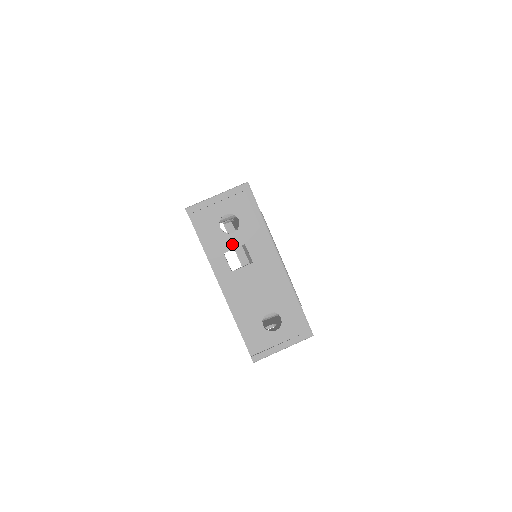
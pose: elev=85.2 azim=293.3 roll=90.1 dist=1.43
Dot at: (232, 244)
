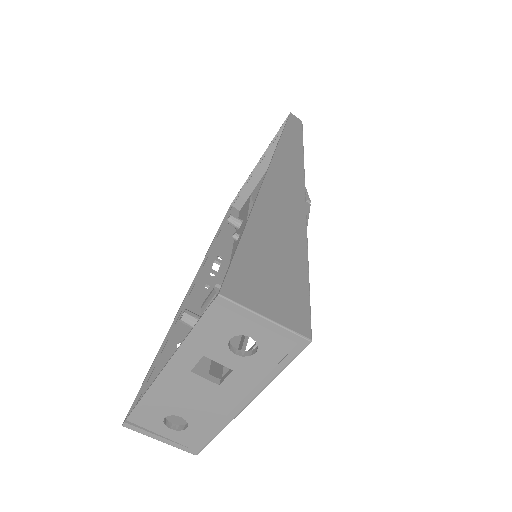
Dot at: (221, 359)
